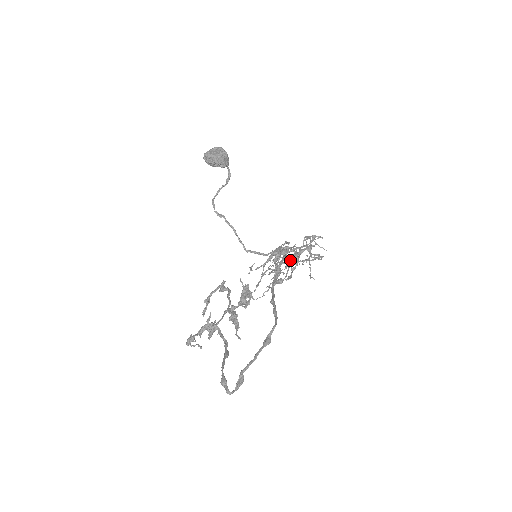
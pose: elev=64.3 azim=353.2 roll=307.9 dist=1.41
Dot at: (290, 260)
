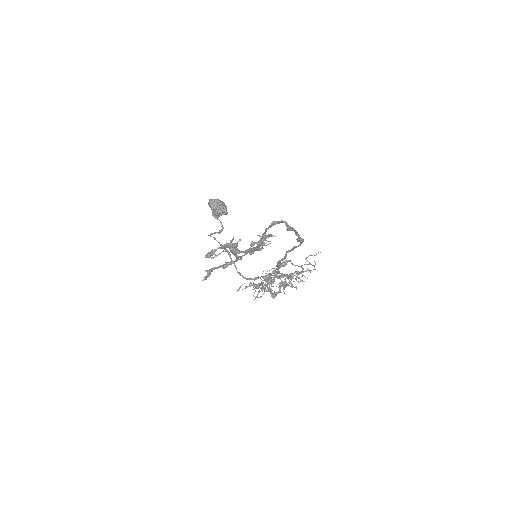
Dot at: (283, 274)
